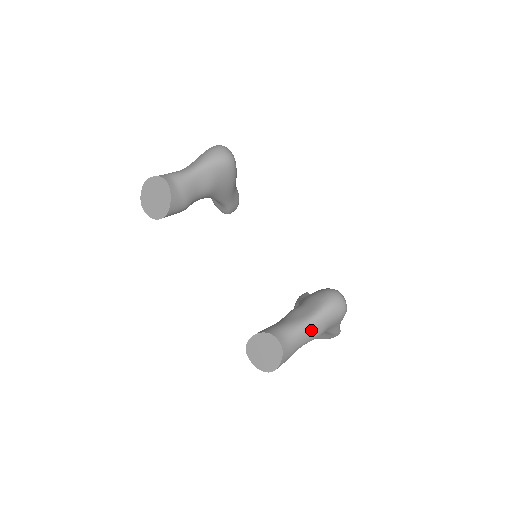
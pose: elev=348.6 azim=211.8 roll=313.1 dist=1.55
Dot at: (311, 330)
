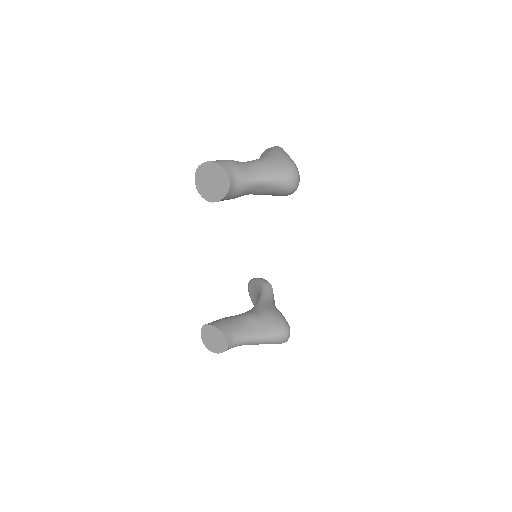
Dot at: (253, 344)
